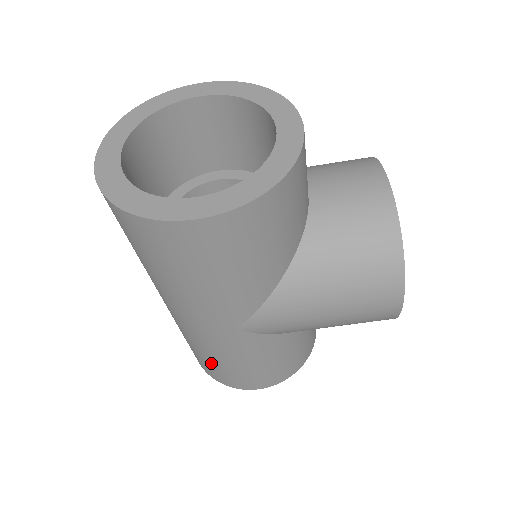
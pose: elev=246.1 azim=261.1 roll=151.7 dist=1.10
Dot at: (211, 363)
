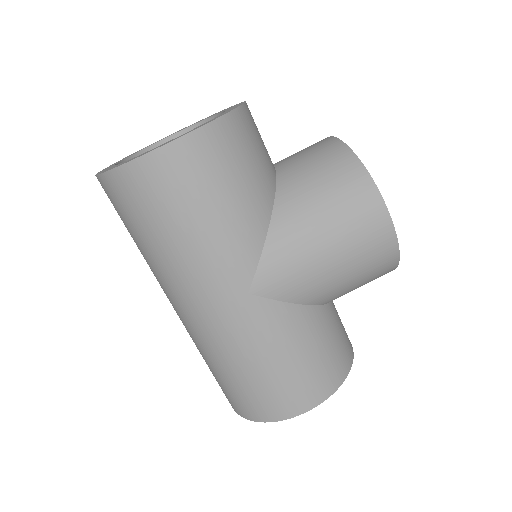
Dot at: (245, 381)
